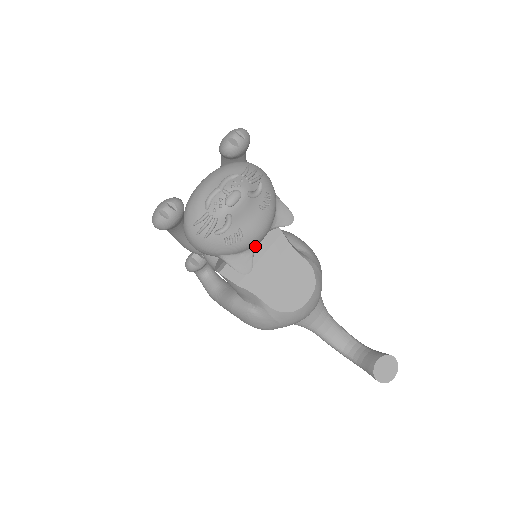
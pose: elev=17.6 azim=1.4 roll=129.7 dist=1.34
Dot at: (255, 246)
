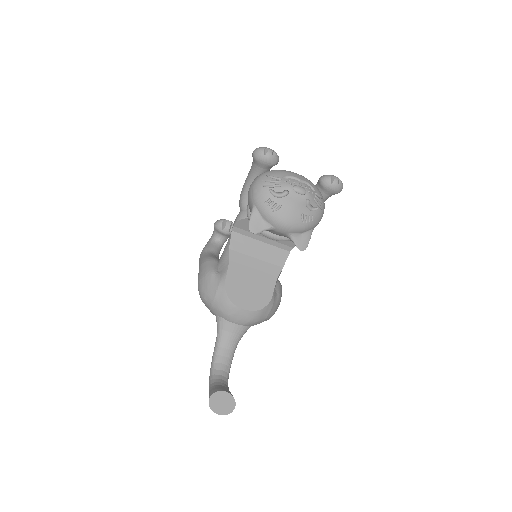
Dot at: (273, 227)
